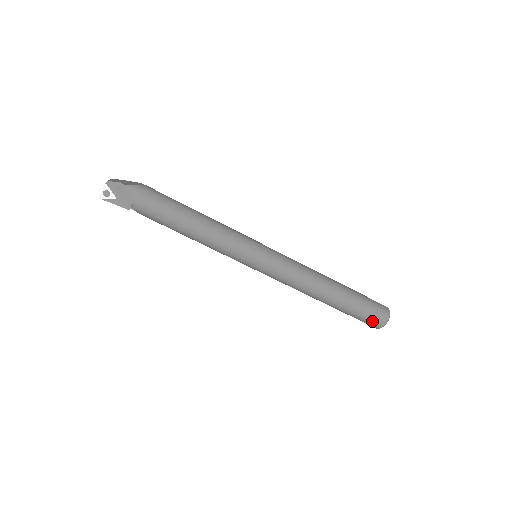
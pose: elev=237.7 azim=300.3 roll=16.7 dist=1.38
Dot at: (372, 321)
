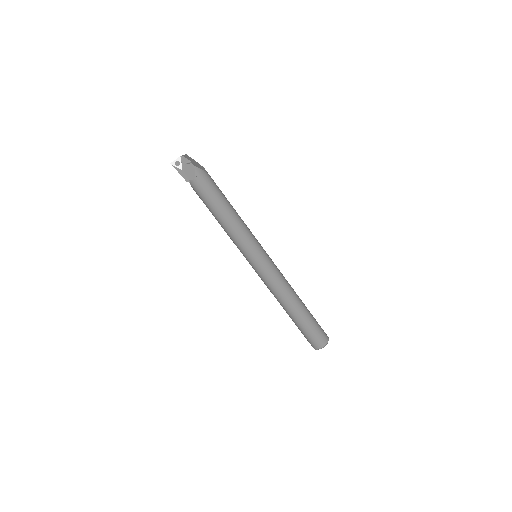
Dot at: (313, 341)
